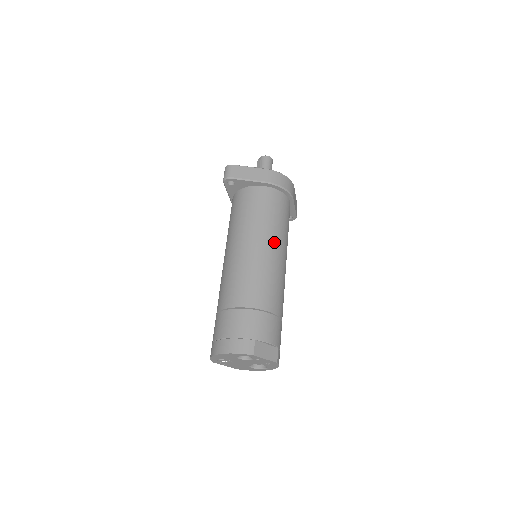
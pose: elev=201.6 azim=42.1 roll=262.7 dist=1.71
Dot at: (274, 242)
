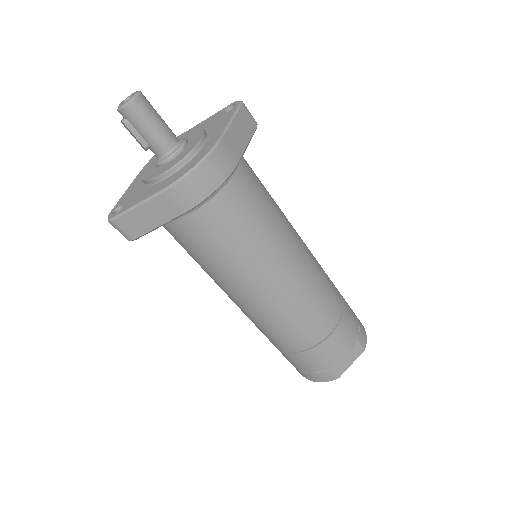
Dot at: (270, 273)
